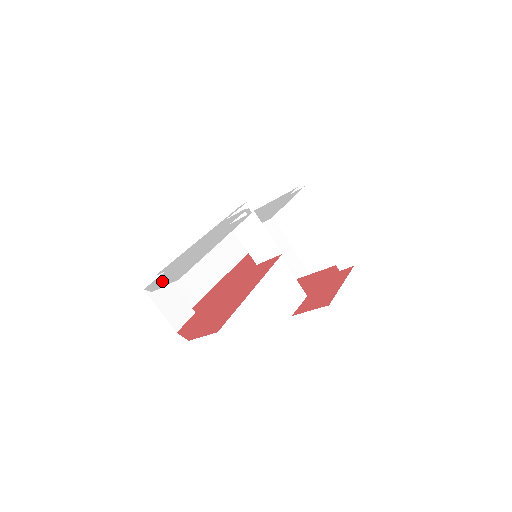
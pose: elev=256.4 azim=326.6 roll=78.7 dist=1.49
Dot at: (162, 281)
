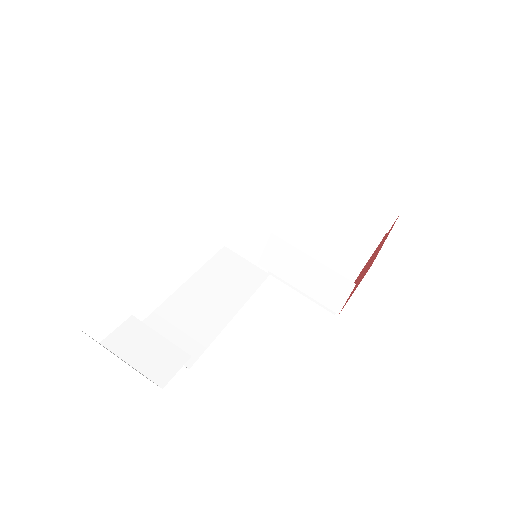
Dot at: occluded
